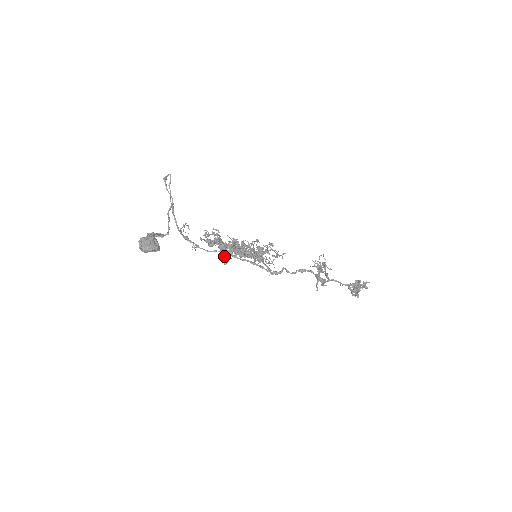
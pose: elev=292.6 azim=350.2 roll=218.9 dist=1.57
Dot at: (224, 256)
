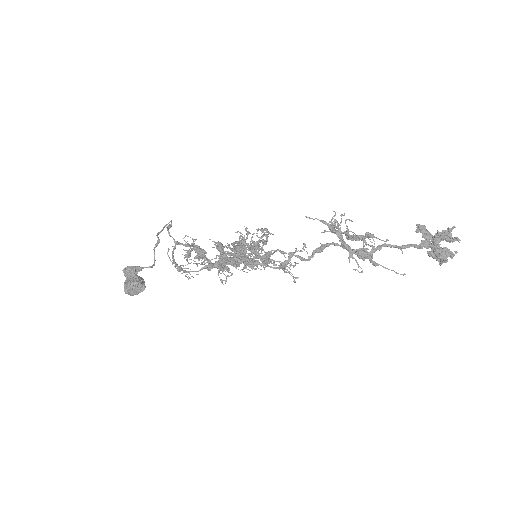
Dot at: (218, 271)
